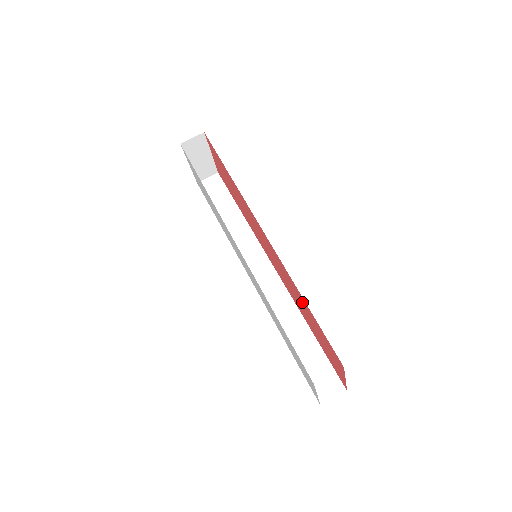
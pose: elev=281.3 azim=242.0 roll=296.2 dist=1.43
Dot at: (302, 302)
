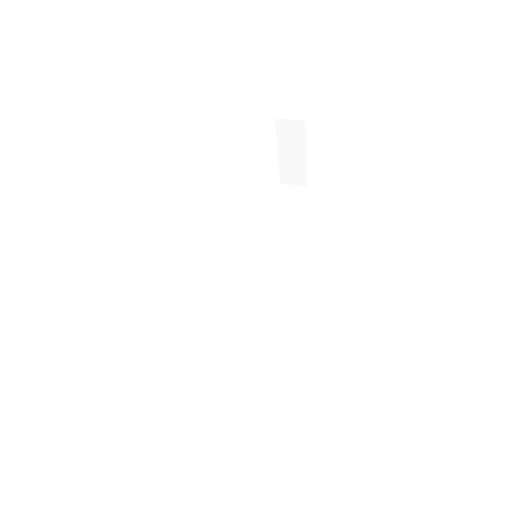
Dot at: occluded
